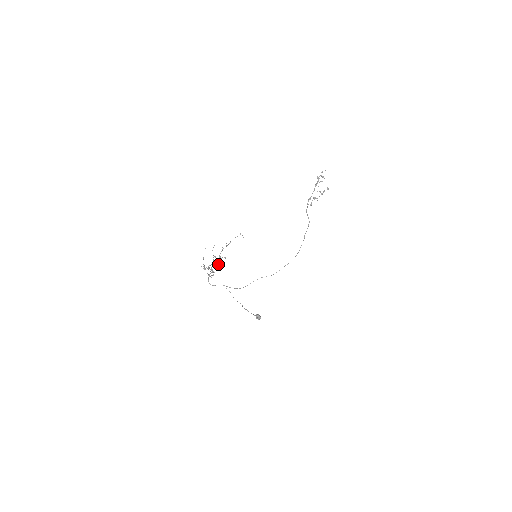
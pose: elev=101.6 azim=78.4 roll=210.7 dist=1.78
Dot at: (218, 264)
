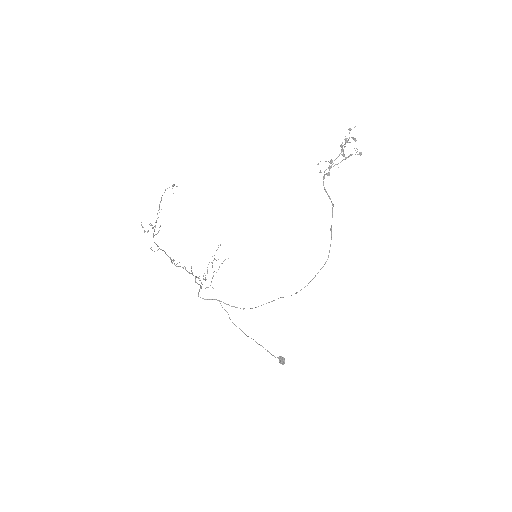
Dot at: (144, 232)
